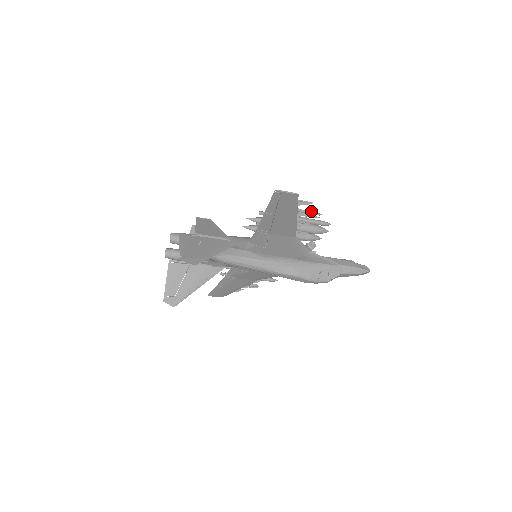
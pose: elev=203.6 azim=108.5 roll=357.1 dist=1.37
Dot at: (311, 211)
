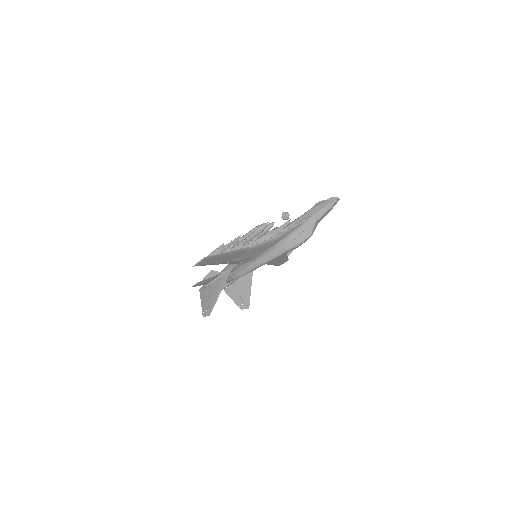
Dot at: (234, 239)
